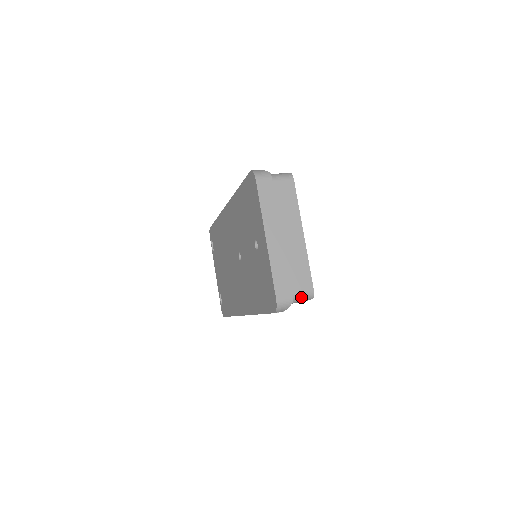
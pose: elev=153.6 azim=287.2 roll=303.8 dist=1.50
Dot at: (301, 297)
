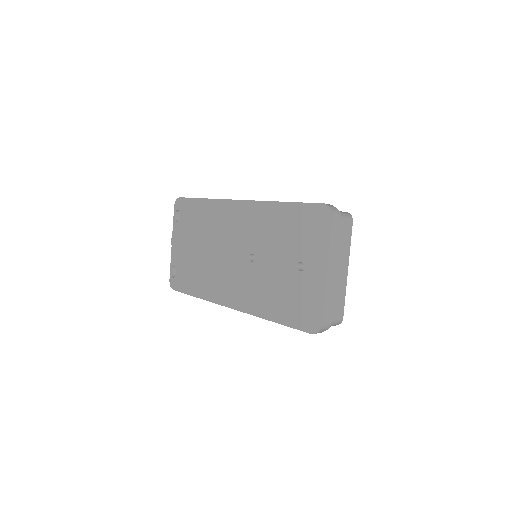
Dot at: (334, 324)
